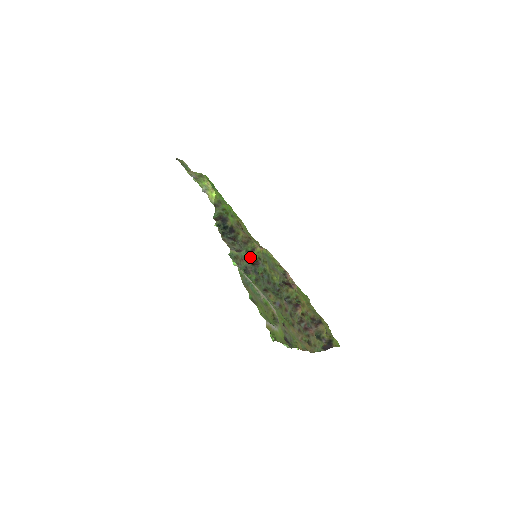
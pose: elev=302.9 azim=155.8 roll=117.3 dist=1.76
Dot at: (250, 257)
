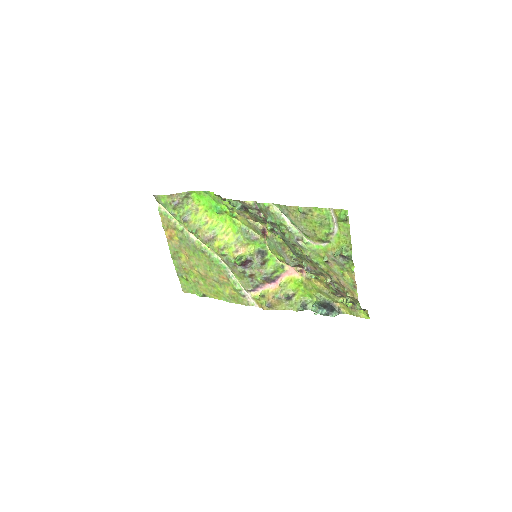
Dot at: (267, 222)
